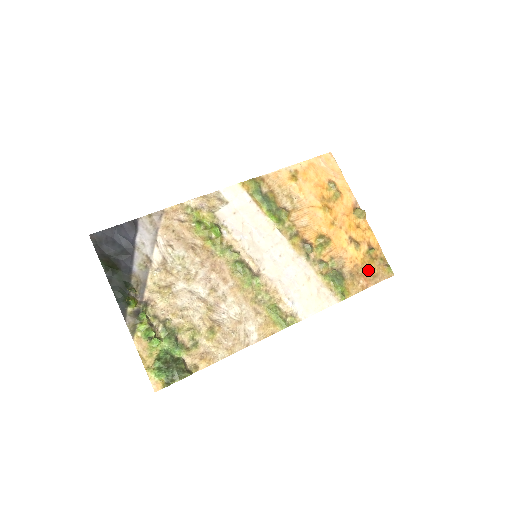
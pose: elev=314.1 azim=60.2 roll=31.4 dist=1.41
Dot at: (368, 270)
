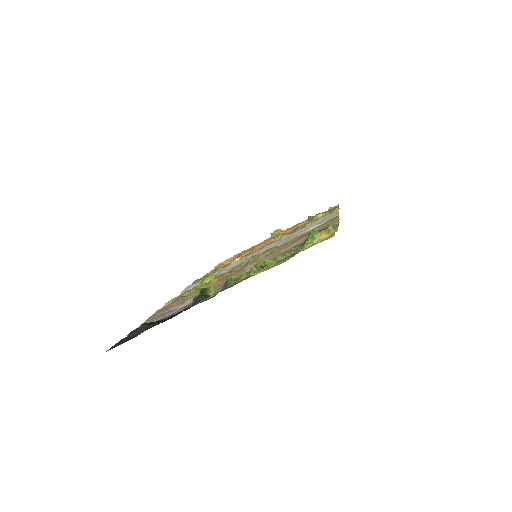
Dot at: occluded
